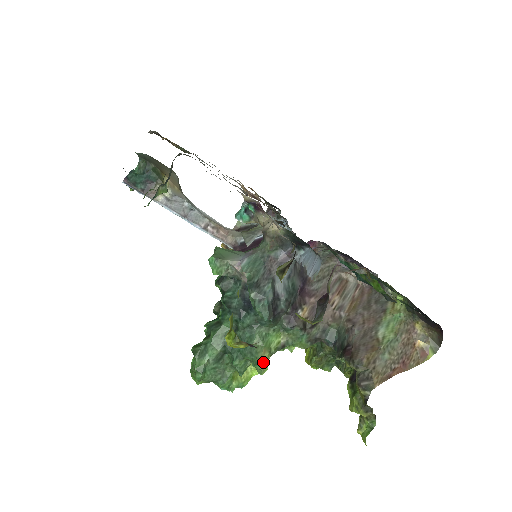
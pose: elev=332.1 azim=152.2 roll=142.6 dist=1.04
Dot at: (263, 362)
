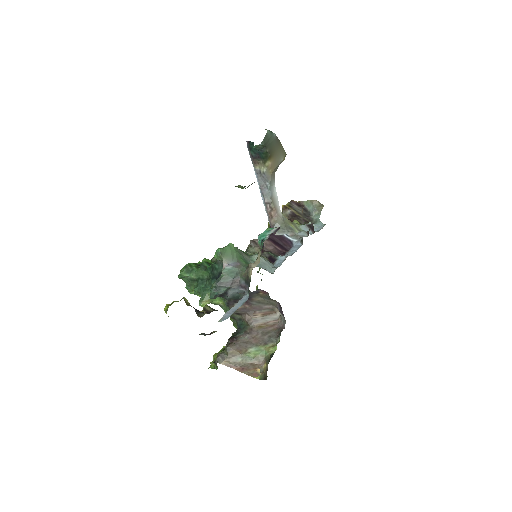
Dot at: (202, 304)
